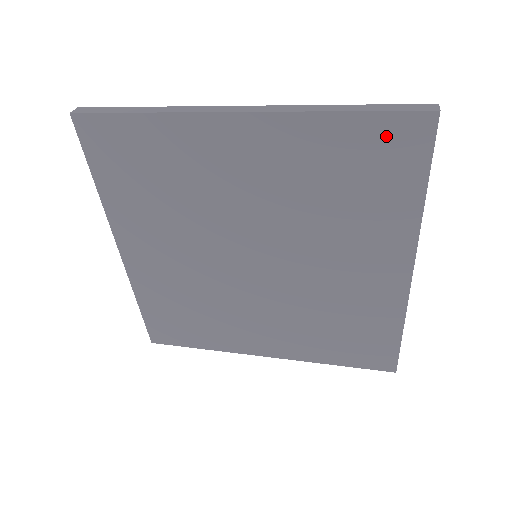
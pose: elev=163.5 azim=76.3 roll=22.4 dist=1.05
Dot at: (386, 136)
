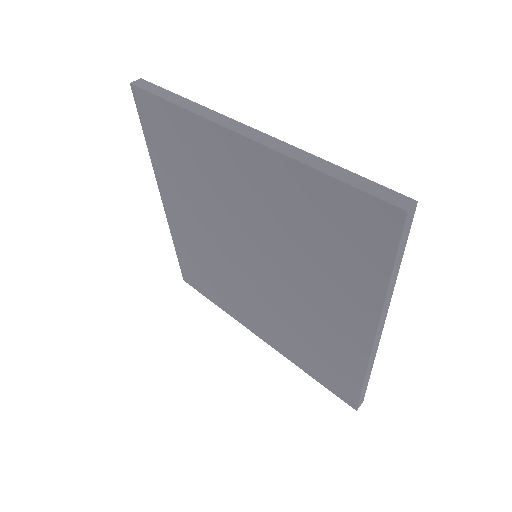
Dot at: (358, 211)
